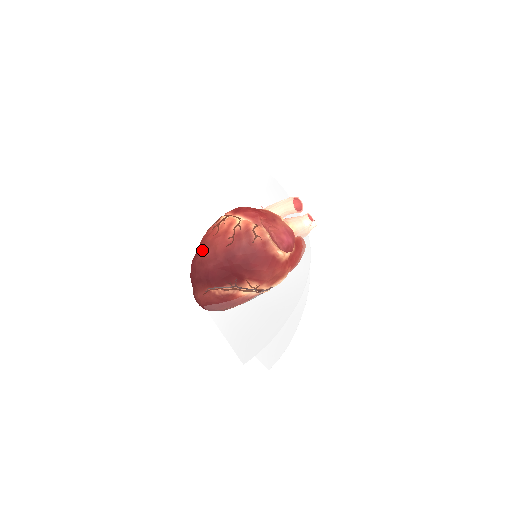
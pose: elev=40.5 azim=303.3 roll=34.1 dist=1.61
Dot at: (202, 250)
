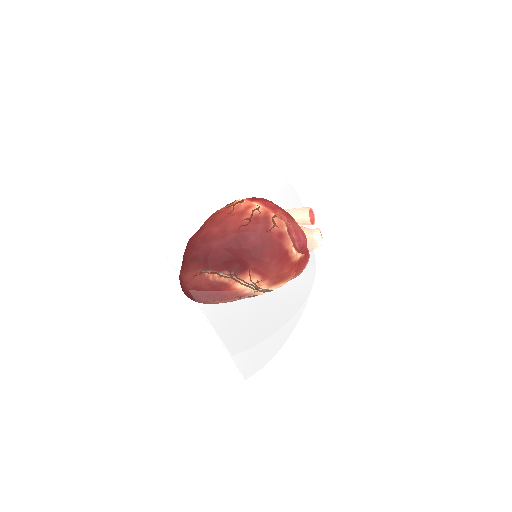
Dot at: (209, 226)
